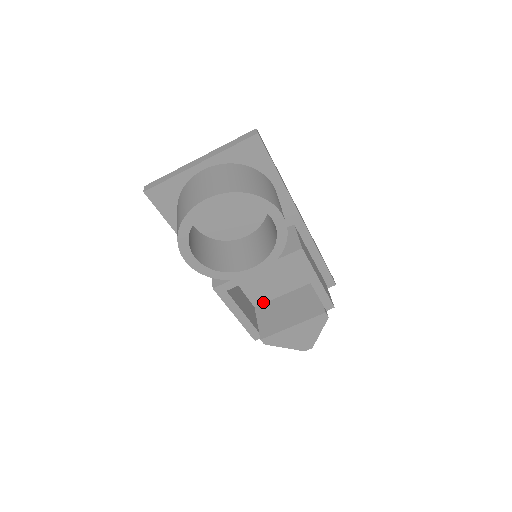
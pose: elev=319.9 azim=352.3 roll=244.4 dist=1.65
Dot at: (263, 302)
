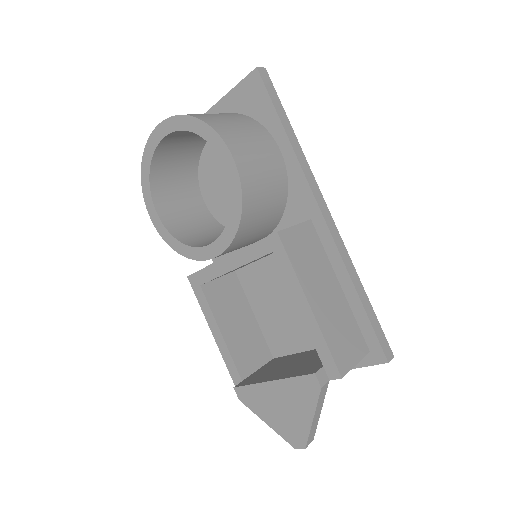
Dot at: (284, 353)
